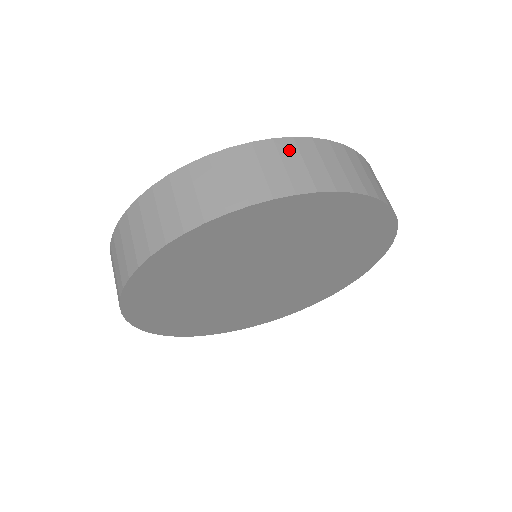
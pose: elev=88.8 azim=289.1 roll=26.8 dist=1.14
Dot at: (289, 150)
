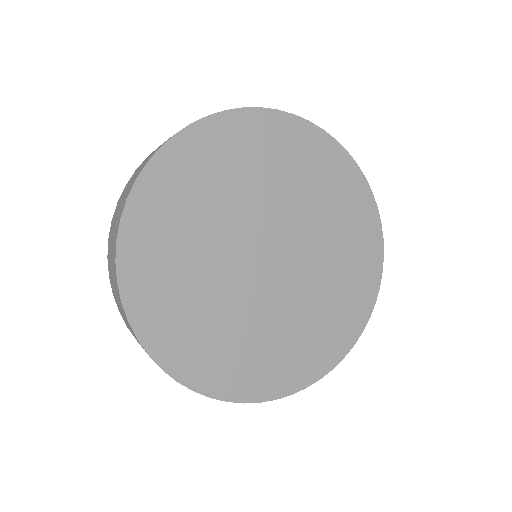
Dot at: occluded
